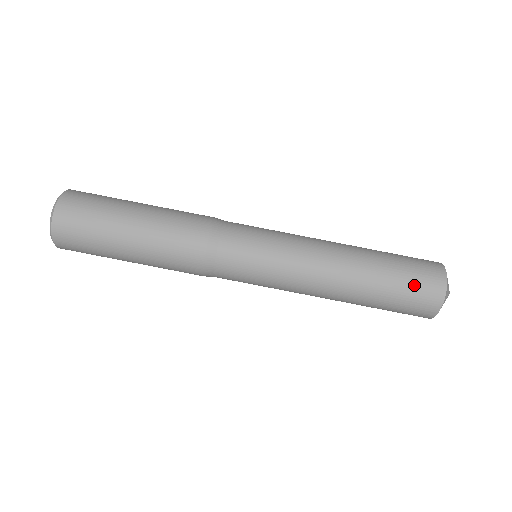
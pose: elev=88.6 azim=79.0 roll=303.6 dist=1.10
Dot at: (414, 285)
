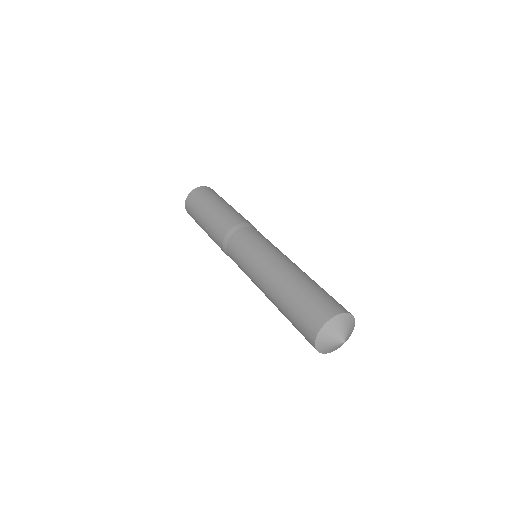
Dot at: occluded
